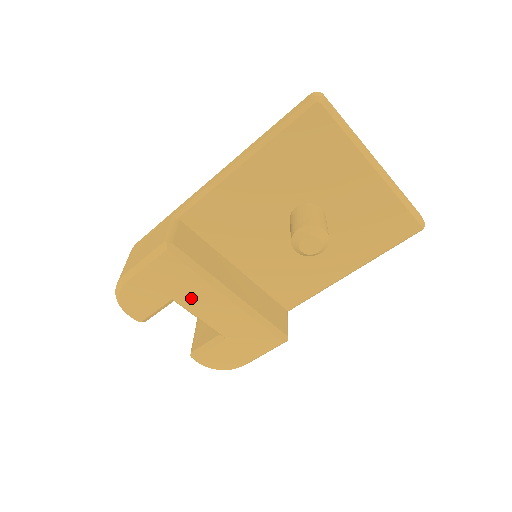
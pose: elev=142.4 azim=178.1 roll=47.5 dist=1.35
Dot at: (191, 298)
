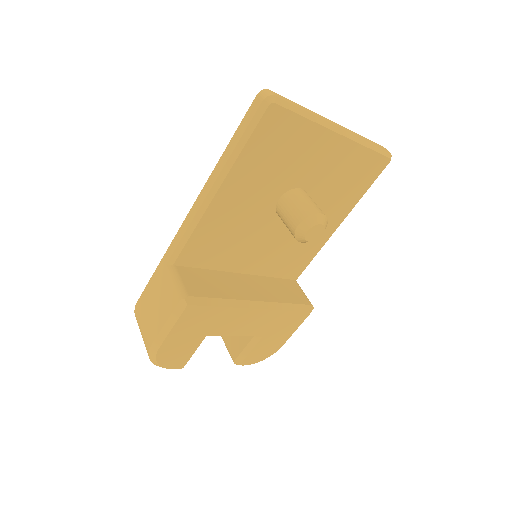
Dot at: (222, 327)
